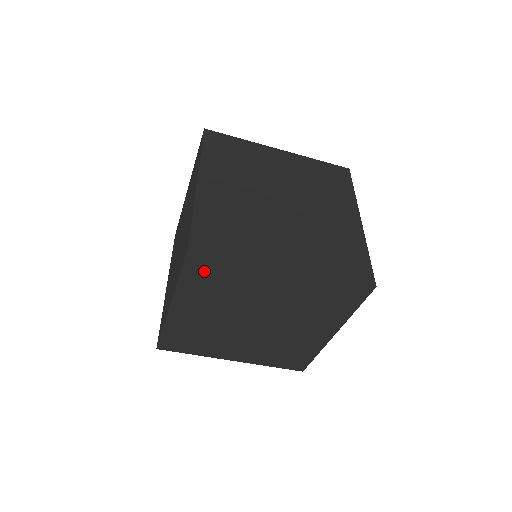
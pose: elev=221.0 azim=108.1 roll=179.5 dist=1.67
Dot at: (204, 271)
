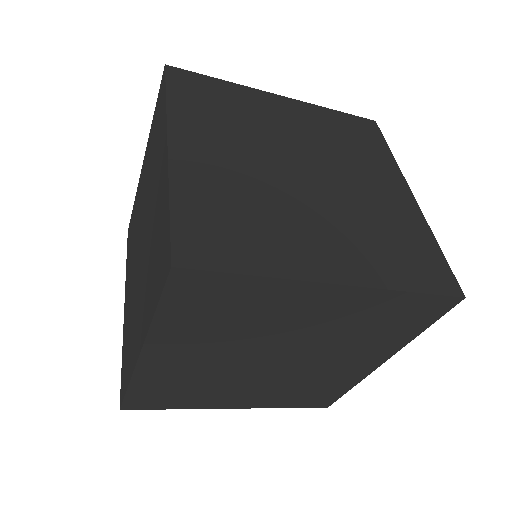
Dot at: (198, 302)
